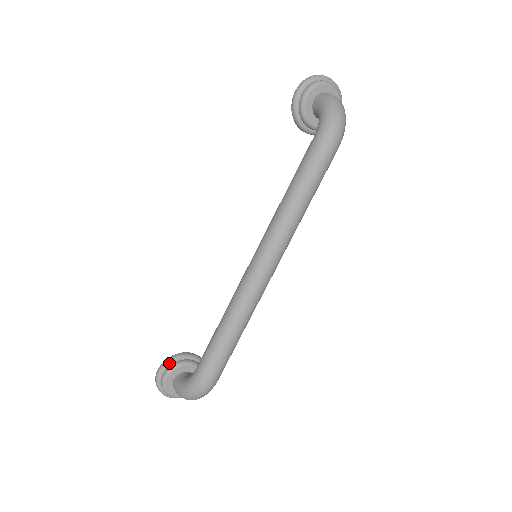
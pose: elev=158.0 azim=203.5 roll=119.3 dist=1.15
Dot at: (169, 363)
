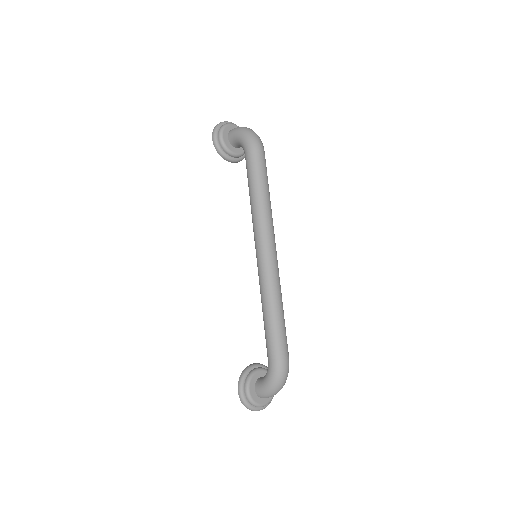
Dot at: (243, 379)
